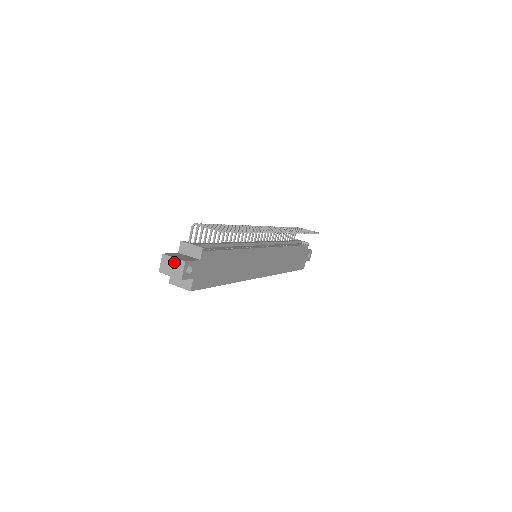
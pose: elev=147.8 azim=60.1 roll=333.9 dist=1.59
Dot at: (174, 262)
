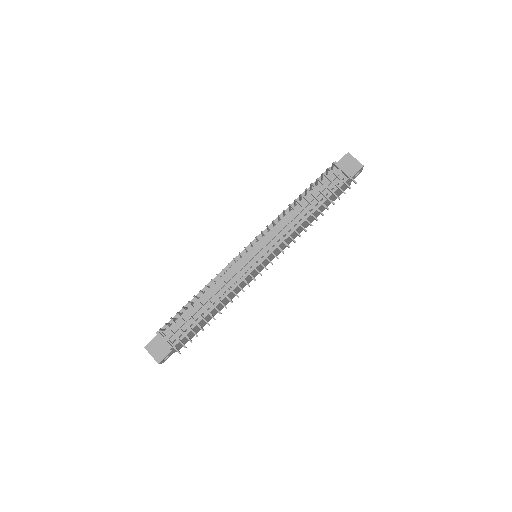
Dot at: (153, 357)
